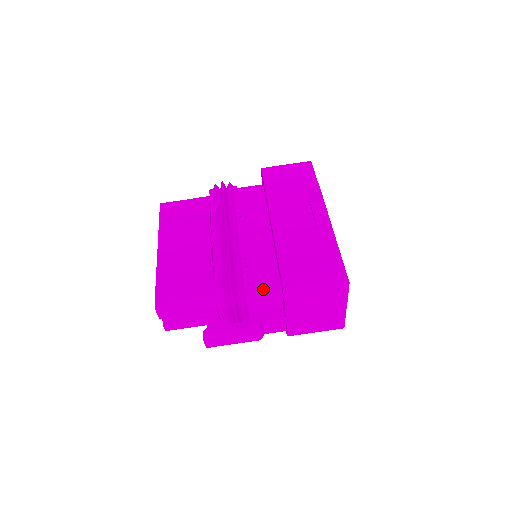
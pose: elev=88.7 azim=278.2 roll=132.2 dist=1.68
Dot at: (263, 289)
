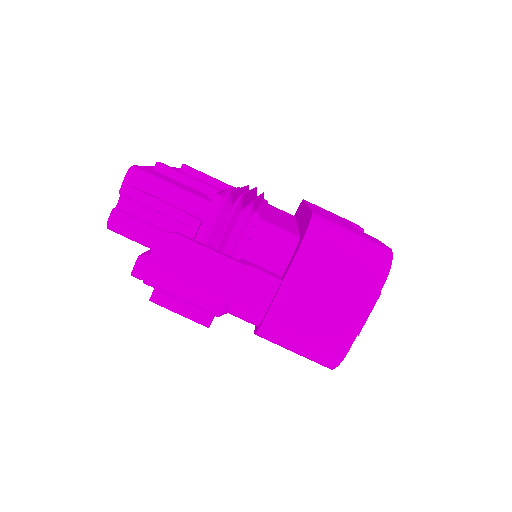
Dot at: (275, 228)
